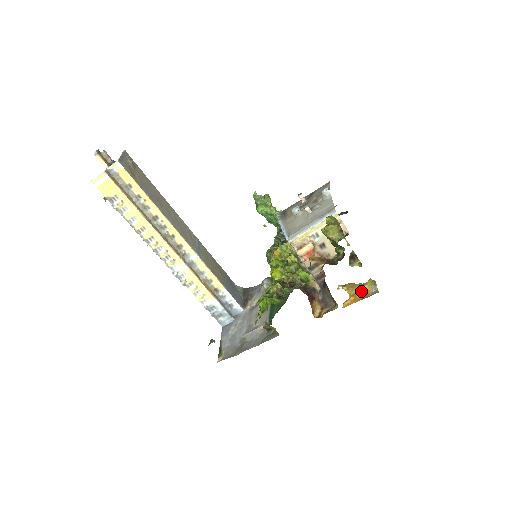
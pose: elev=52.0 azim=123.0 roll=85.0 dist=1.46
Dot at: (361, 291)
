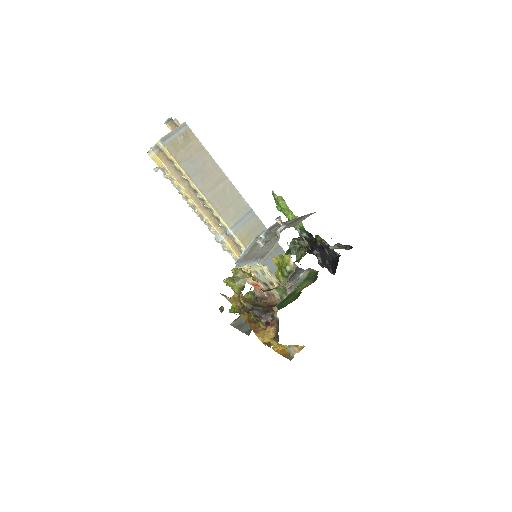
Dot at: occluded
